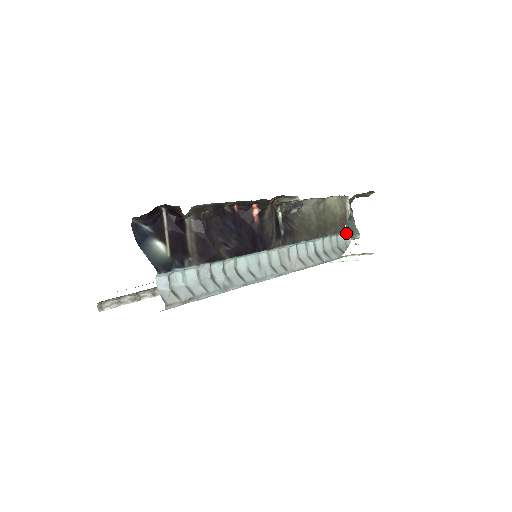
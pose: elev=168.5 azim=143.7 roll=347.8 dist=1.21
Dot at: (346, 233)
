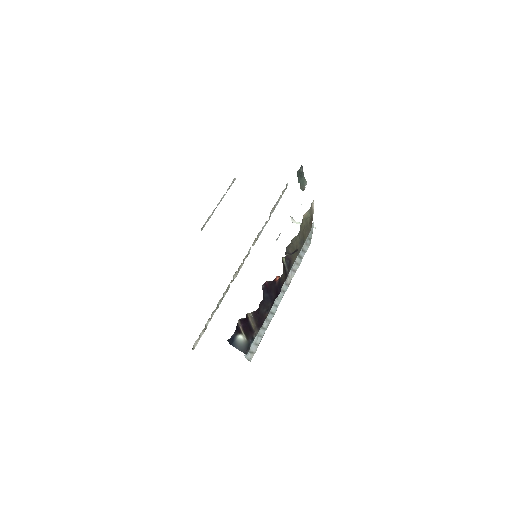
Dot at: (312, 224)
